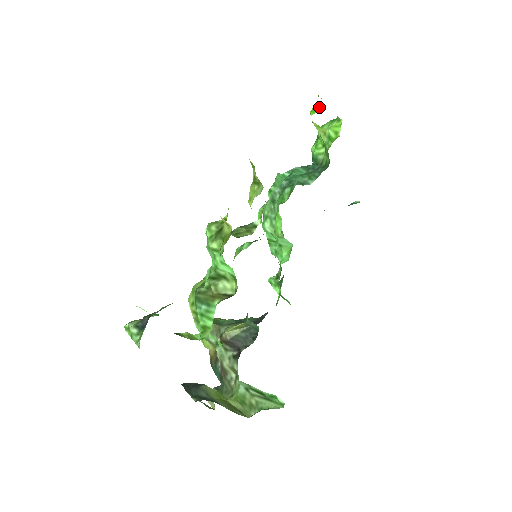
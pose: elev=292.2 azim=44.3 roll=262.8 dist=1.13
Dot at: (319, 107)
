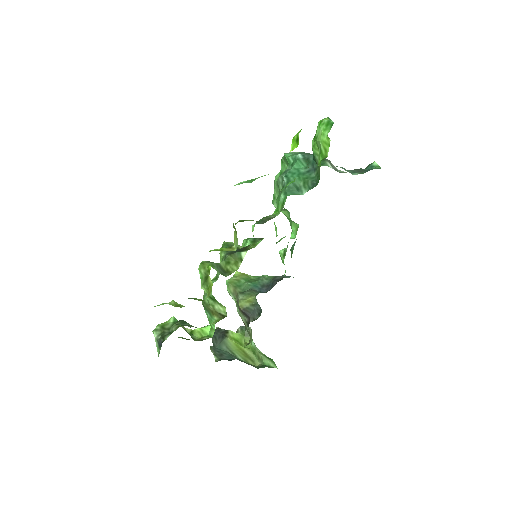
Dot at: (298, 143)
